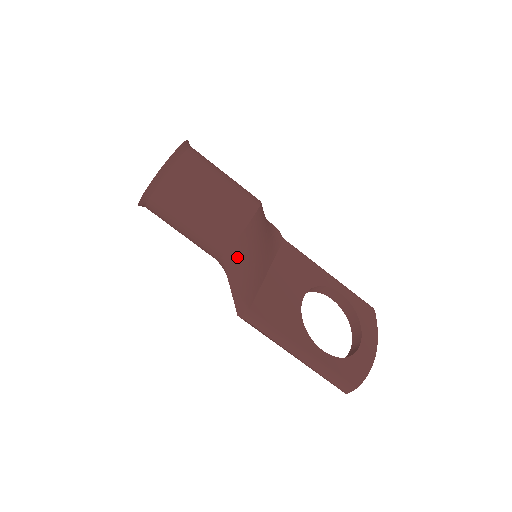
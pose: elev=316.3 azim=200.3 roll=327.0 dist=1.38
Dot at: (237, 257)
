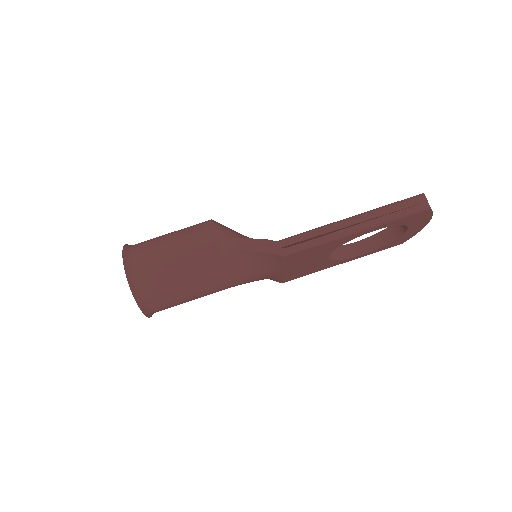
Dot at: (226, 233)
